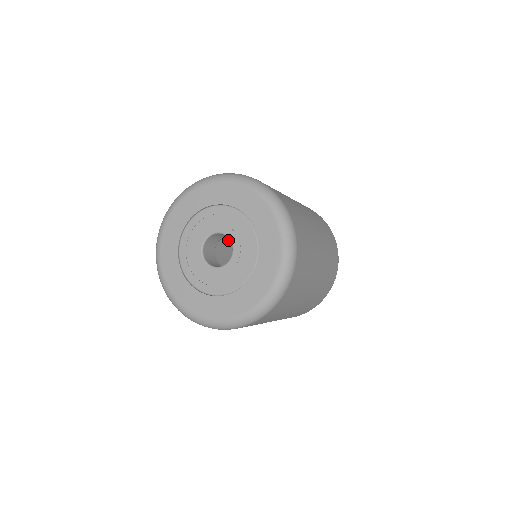
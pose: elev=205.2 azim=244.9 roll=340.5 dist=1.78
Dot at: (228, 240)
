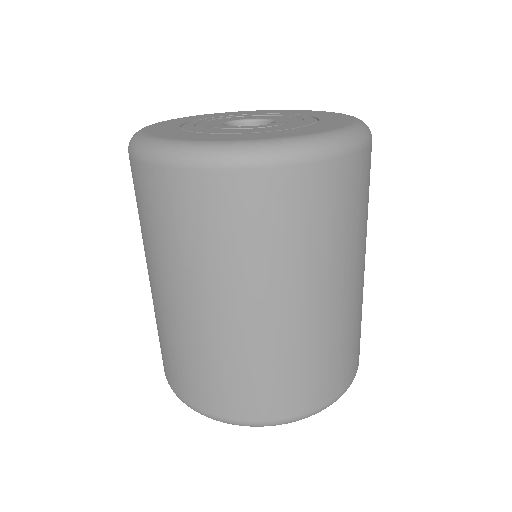
Dot at: occluded
